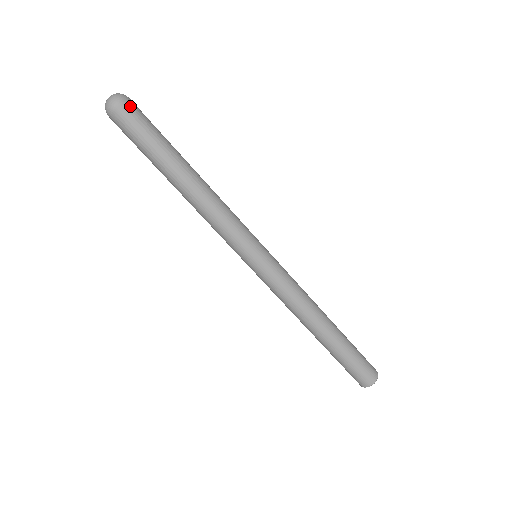
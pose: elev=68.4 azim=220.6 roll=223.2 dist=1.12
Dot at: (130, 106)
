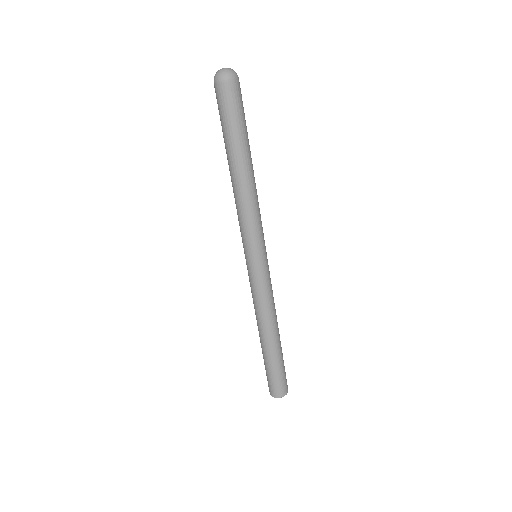
Dot at: (233, 87)
